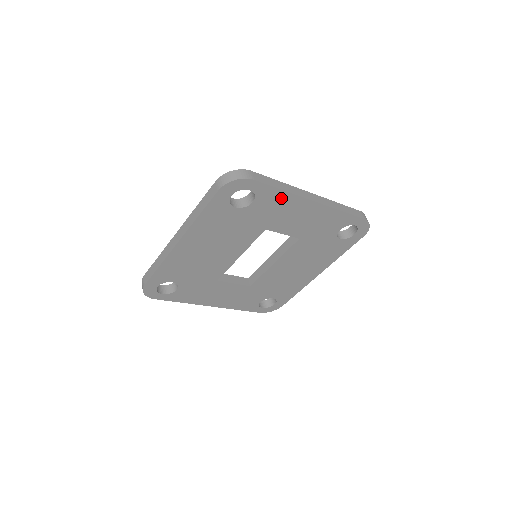
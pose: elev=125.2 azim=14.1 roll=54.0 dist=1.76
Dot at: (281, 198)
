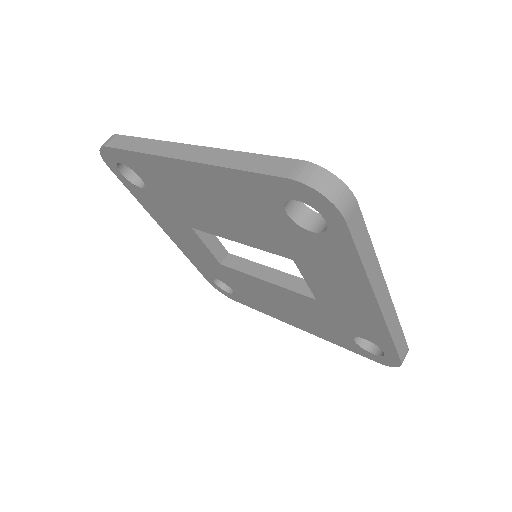
Dot at: (350, 265)
